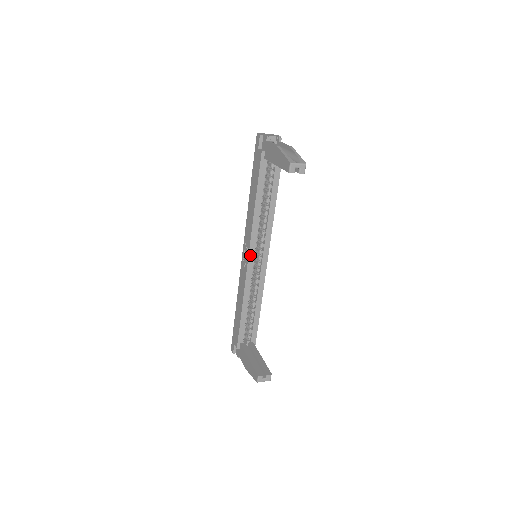
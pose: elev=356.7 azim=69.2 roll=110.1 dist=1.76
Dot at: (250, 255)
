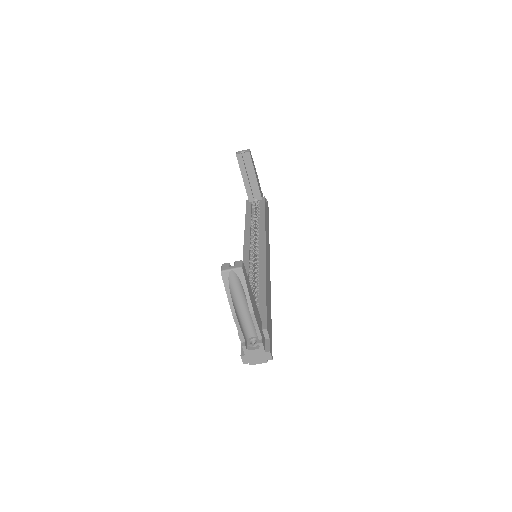
Dot at: (245, 250)
